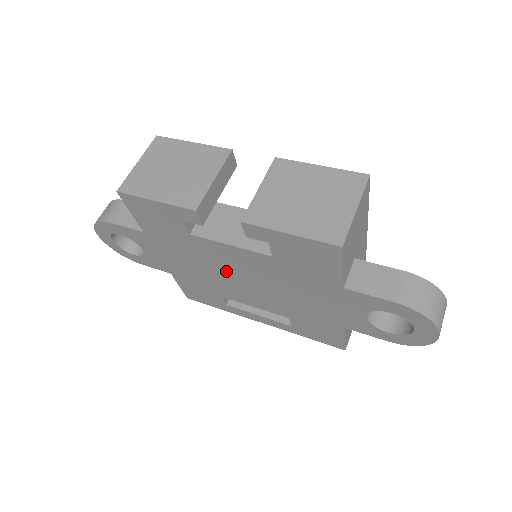
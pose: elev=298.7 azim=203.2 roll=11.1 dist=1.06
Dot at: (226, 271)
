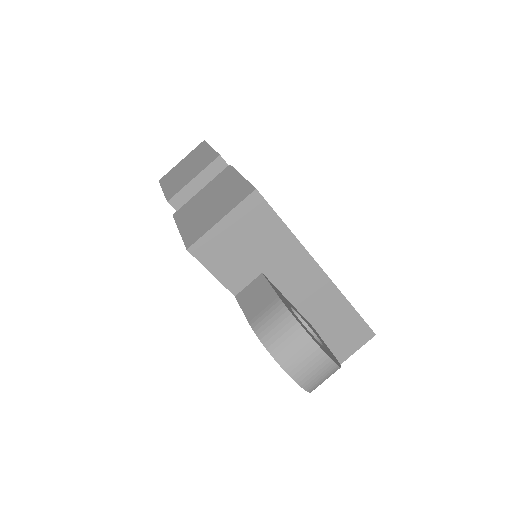
Dot at: occluded
